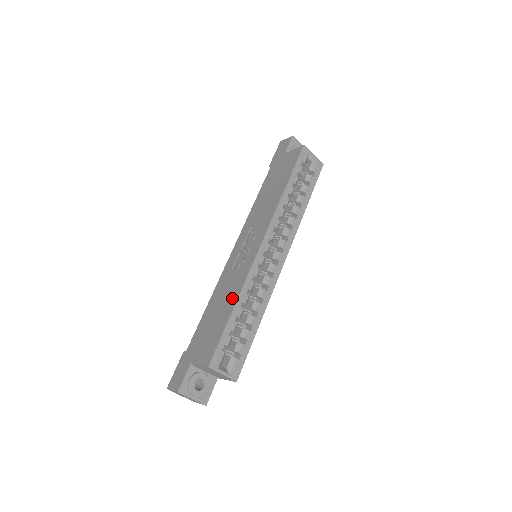
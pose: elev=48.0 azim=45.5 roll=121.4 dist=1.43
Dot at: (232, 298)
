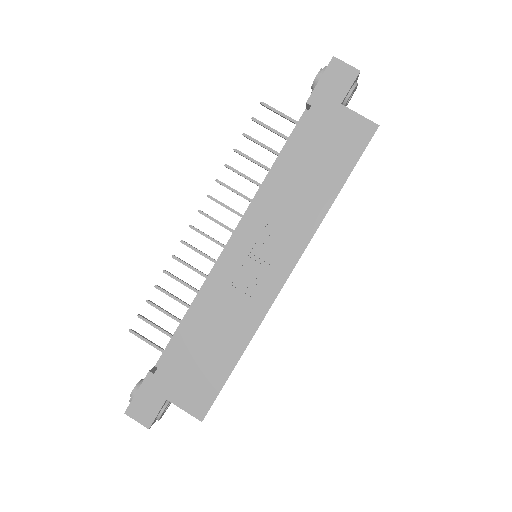
Dot at: (237, 340)
